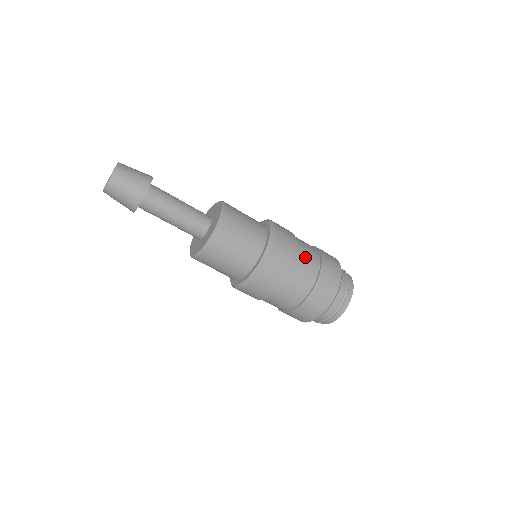
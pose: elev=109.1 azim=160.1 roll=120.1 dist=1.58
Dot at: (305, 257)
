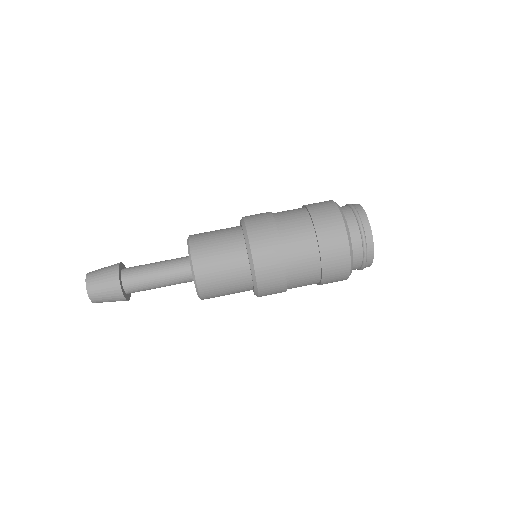
Dot at: (290, 224)
